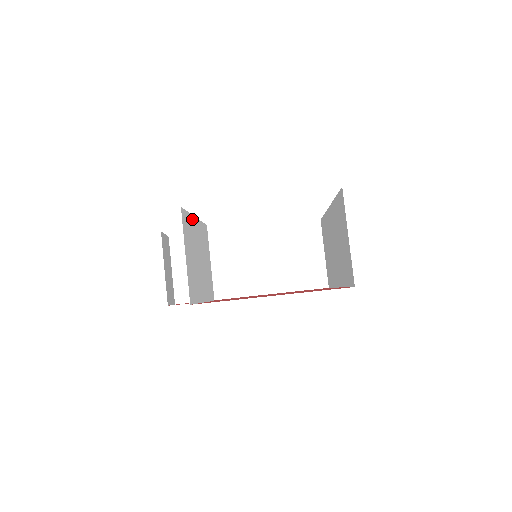
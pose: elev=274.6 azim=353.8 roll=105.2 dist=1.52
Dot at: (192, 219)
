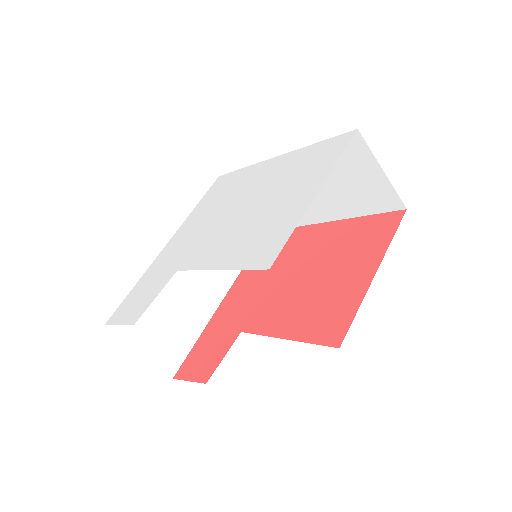
Dot at: occluded
